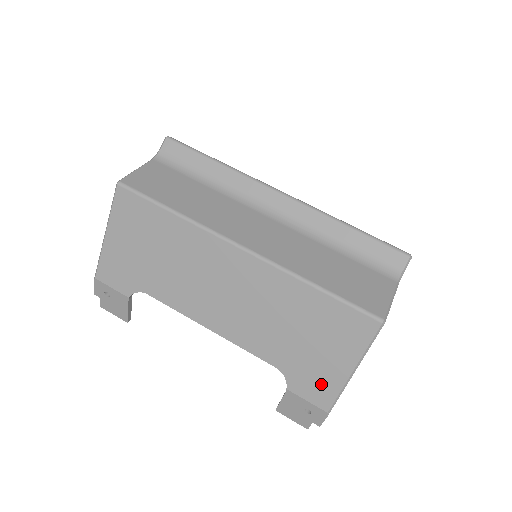
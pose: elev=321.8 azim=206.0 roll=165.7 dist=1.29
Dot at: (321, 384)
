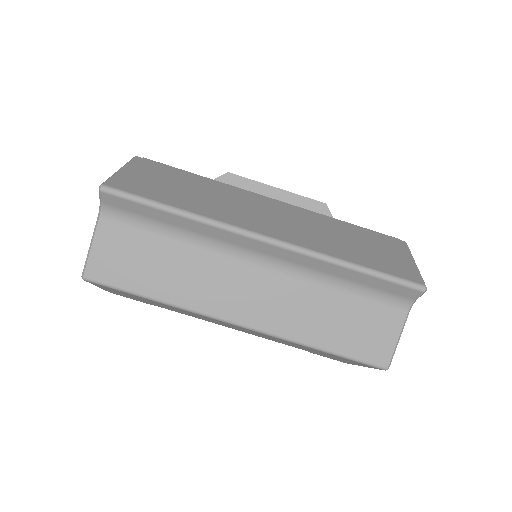
Dot at: occluded
